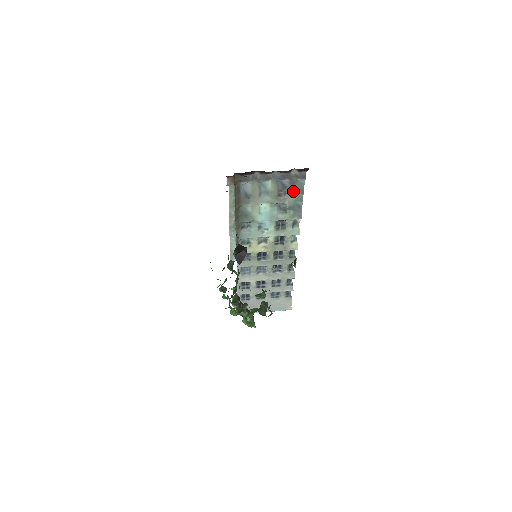
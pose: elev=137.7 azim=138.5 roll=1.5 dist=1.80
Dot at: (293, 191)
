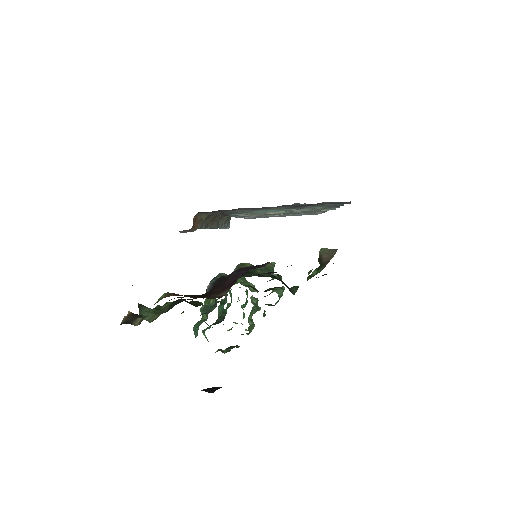
Dot at: occluded
